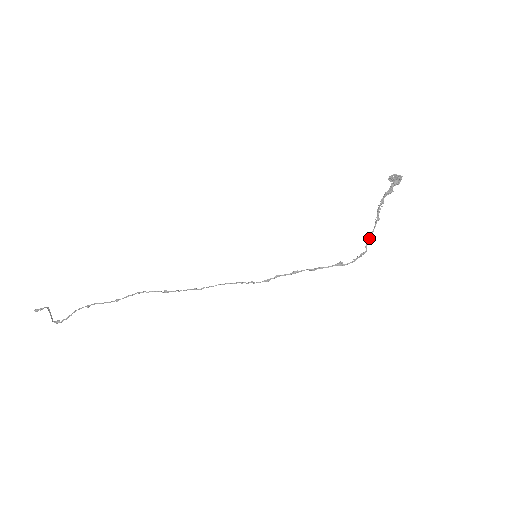
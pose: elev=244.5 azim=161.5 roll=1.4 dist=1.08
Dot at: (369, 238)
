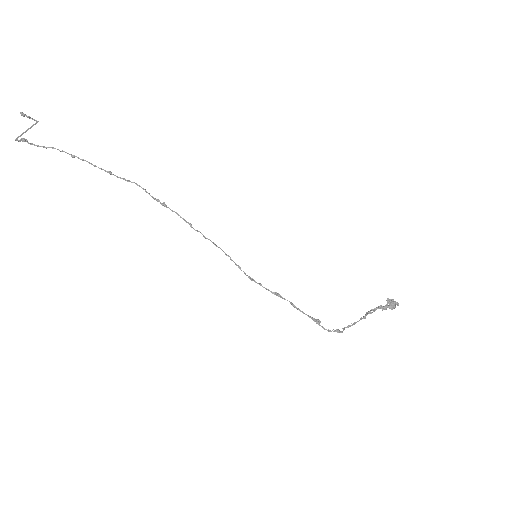
Dot at: (350, 325)
